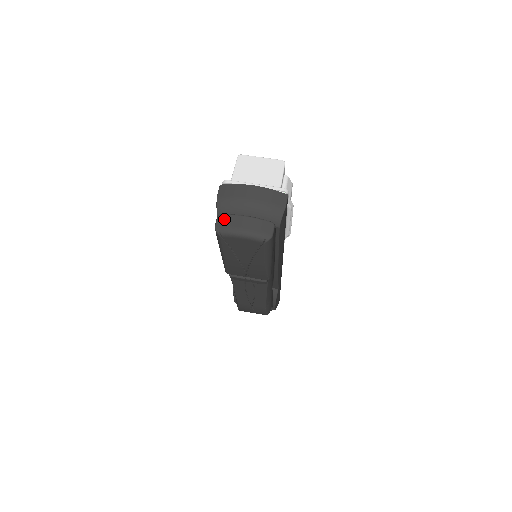
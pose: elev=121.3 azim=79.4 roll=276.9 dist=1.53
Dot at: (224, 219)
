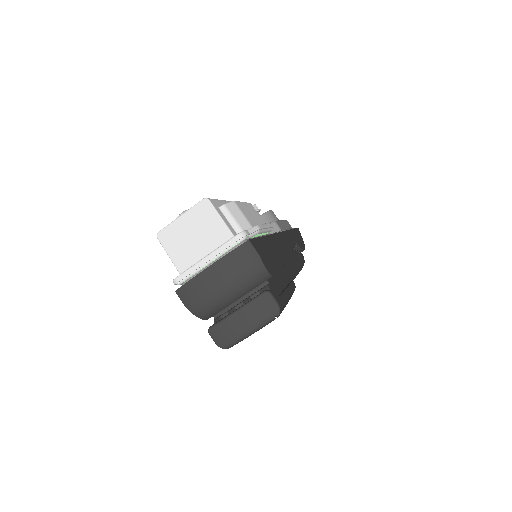
Dot at: (218, 333)
